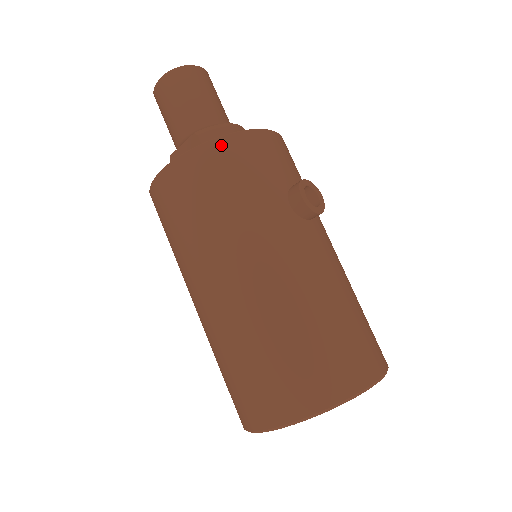
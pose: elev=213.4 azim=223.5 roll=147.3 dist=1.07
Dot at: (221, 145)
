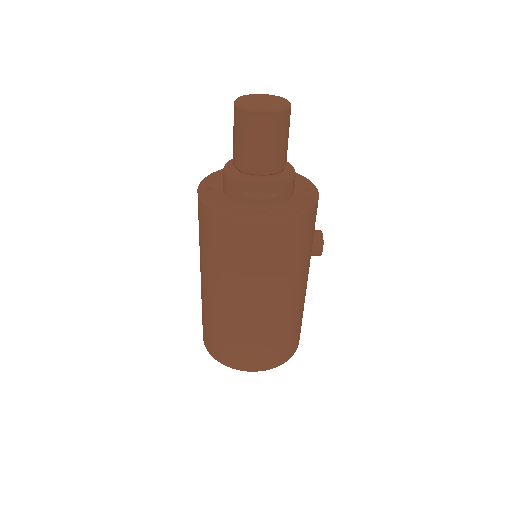
Dot at: (308, 216)
